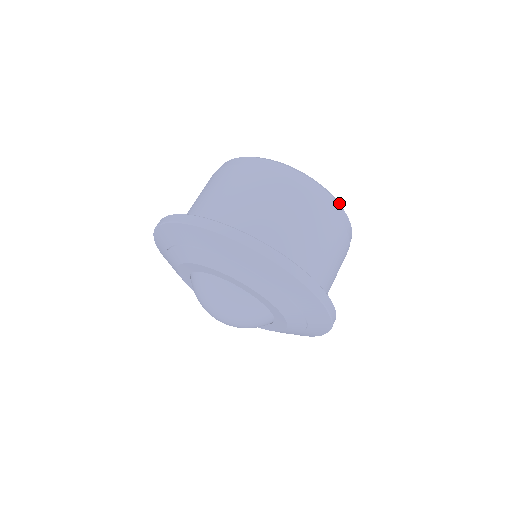
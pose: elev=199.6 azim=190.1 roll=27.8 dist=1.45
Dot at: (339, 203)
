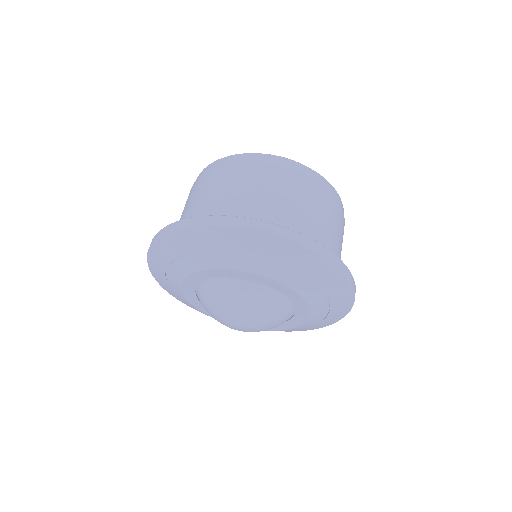
Dot at: occluded
